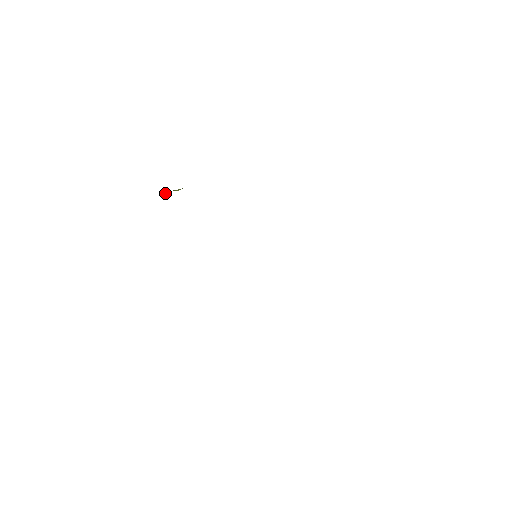
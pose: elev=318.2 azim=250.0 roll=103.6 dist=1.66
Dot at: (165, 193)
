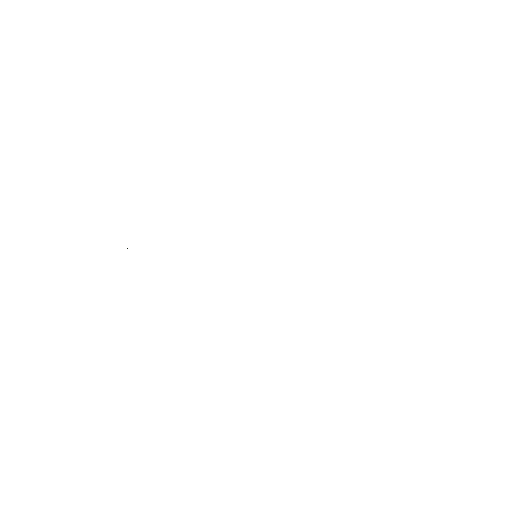
Dot at: occluded
